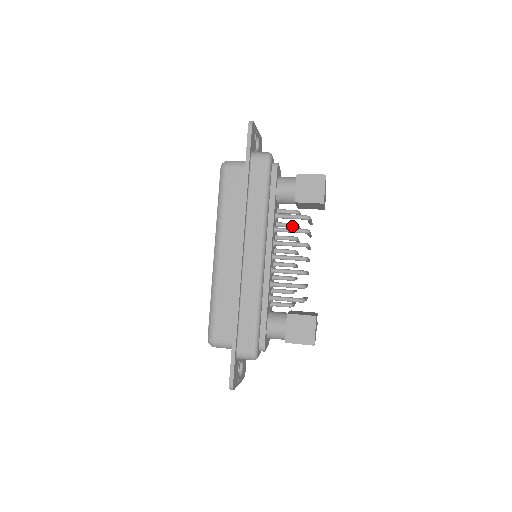
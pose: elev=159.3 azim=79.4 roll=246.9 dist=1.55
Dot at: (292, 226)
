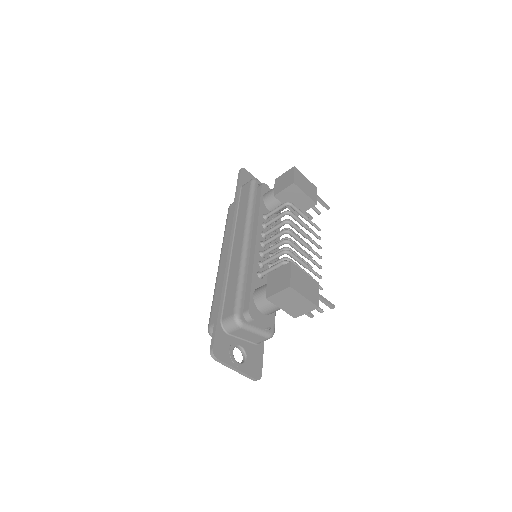
Dot at: occluded
